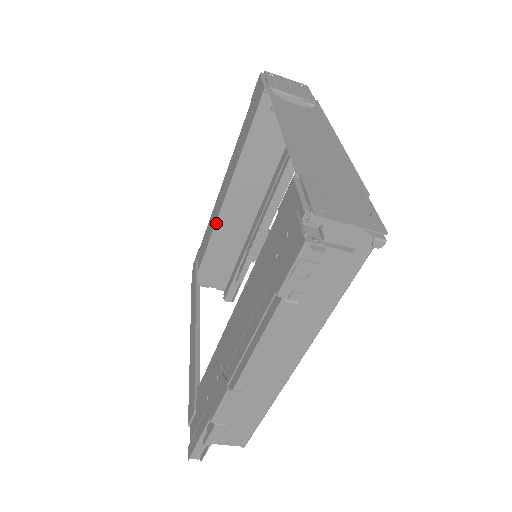
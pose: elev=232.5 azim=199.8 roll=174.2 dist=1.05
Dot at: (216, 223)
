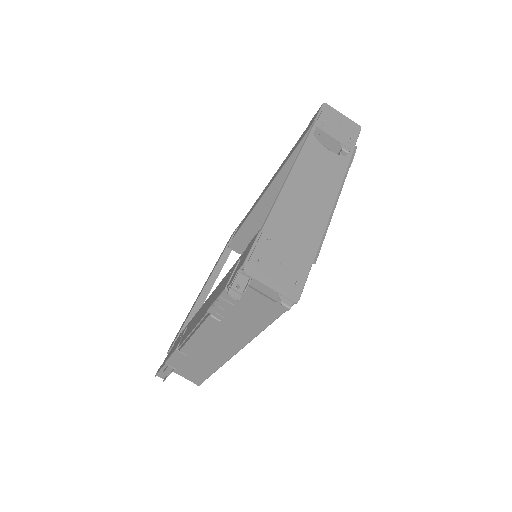
Dot at: (253, 209)
